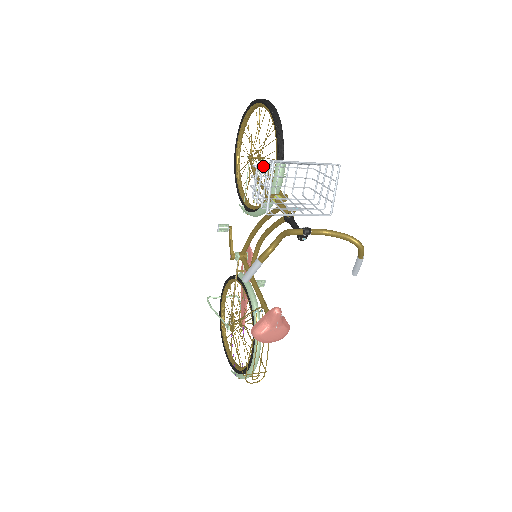
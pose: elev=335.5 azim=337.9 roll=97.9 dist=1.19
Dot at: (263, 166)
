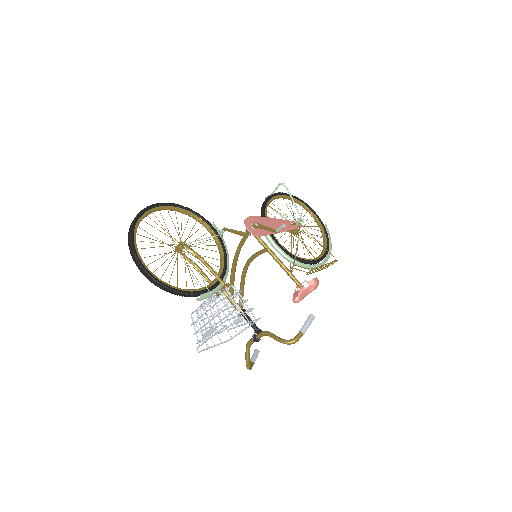
Dot at: (196, 333)
